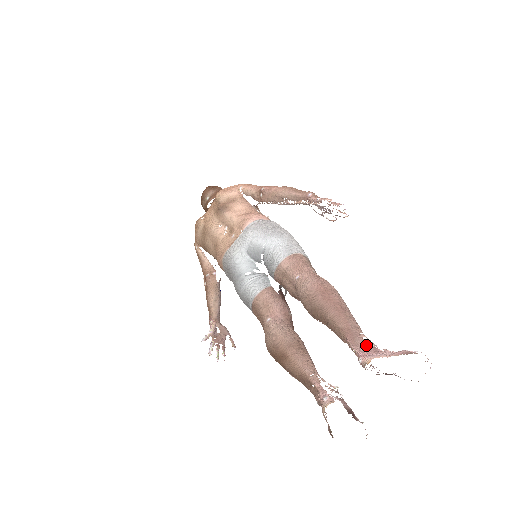
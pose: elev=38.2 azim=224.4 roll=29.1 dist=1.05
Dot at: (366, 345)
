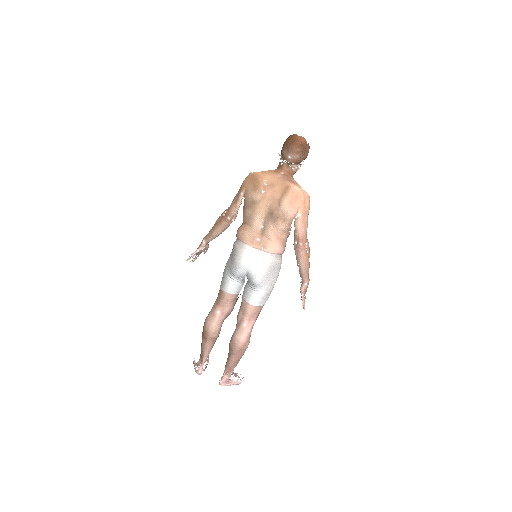
Dot at: (228, 378)
